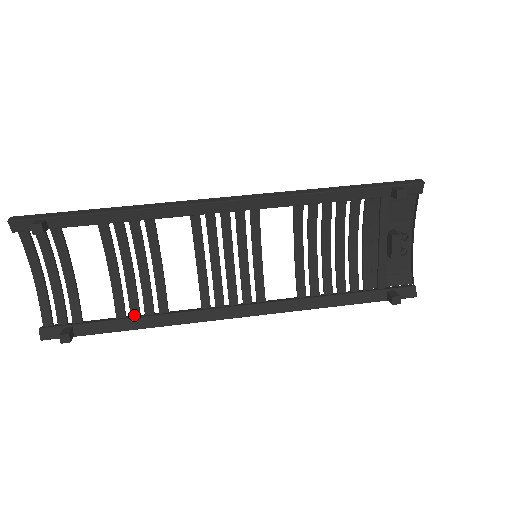
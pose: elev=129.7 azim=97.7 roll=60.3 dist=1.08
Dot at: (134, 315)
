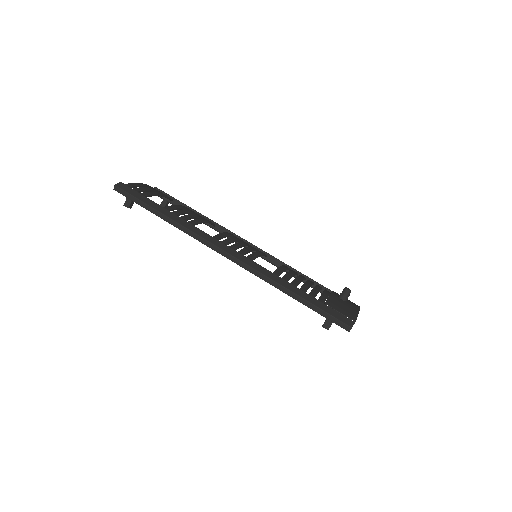
Dot at: occluded
